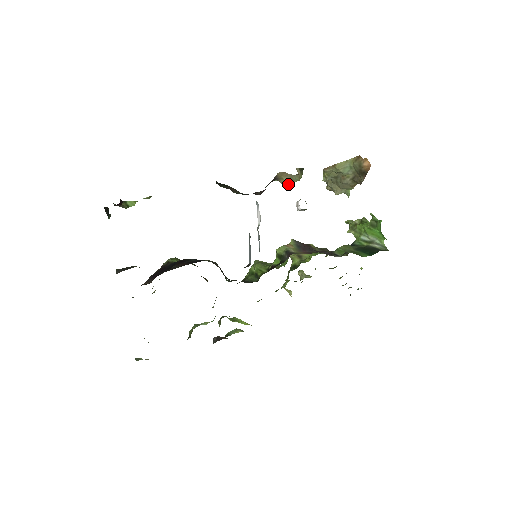
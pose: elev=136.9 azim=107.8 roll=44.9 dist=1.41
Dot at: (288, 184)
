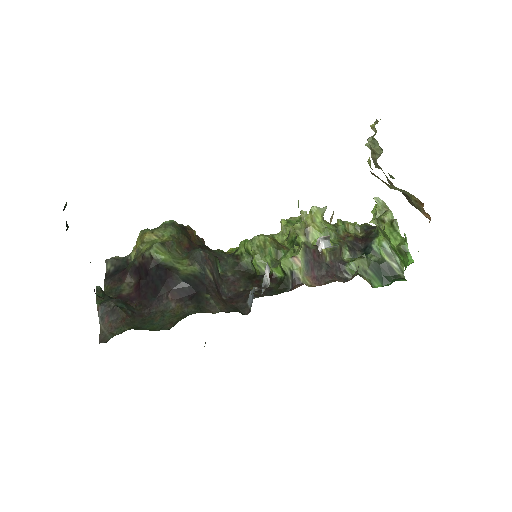
Dot at: occluded
